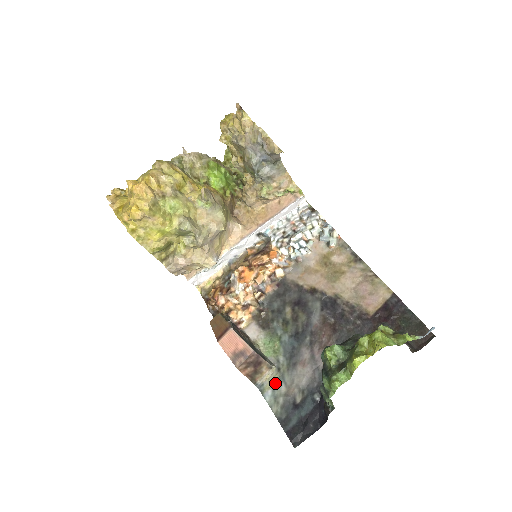
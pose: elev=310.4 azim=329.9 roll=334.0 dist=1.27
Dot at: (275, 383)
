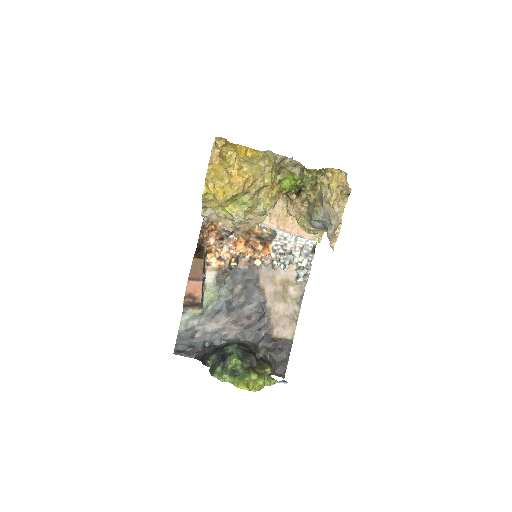
Dot at: (194, 316)
